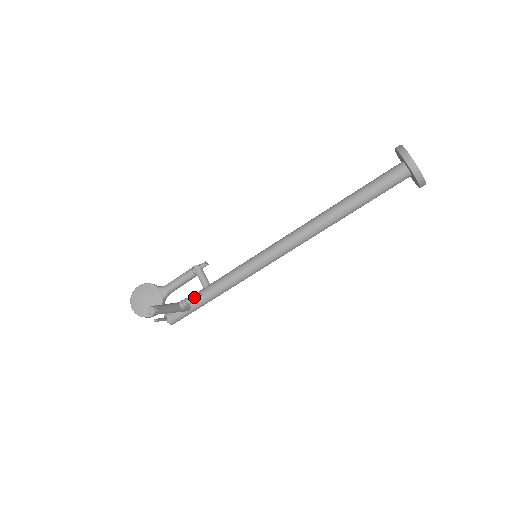
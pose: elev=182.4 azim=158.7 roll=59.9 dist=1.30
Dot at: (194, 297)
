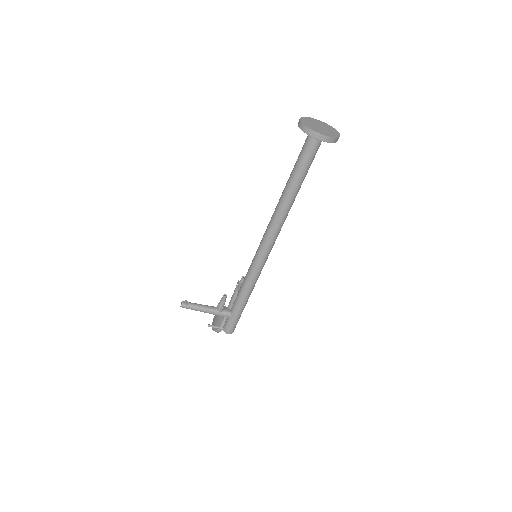
Dot at: (222, 299)
